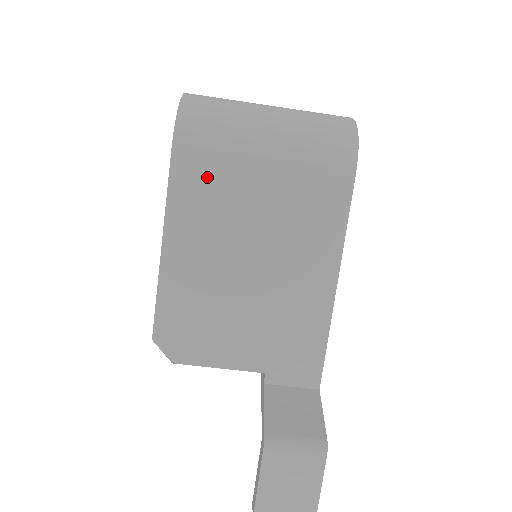
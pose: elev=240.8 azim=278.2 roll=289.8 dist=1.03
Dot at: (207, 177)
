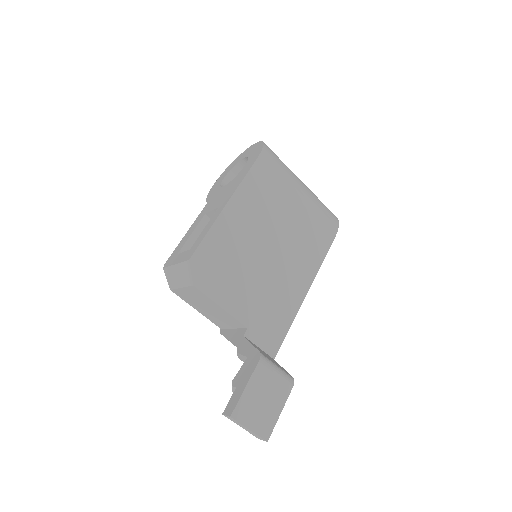
Dot at: (268, 185)
